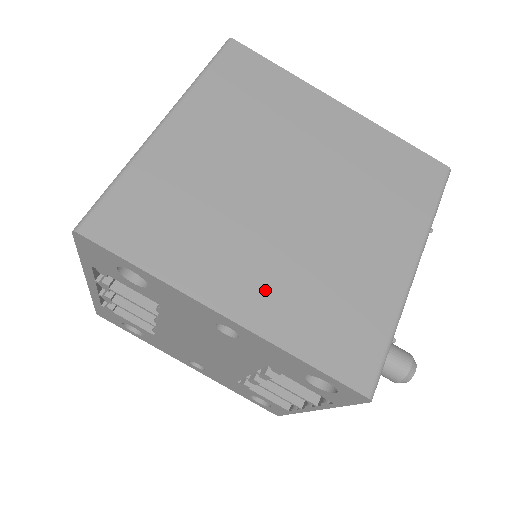
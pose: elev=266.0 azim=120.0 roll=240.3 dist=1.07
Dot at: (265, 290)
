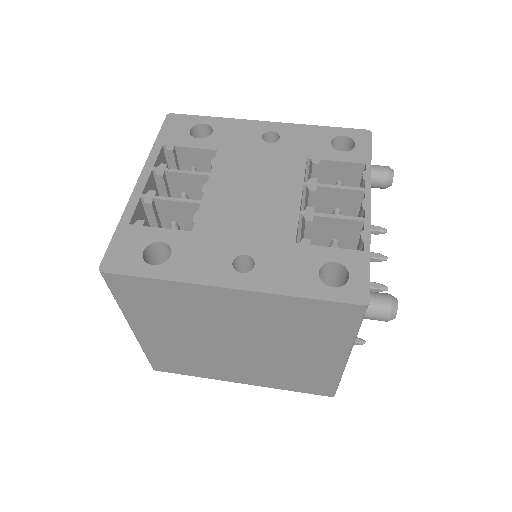
Dot at: occluded
